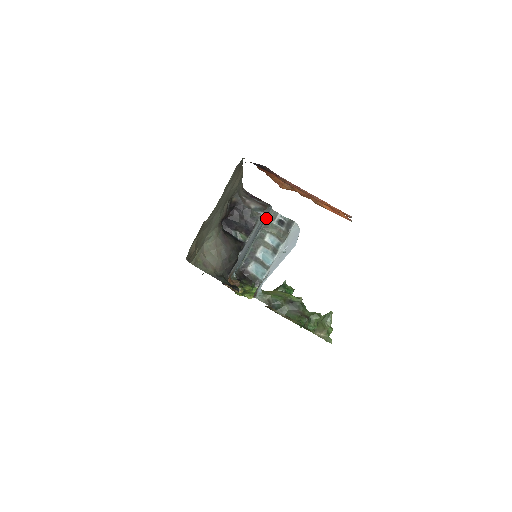
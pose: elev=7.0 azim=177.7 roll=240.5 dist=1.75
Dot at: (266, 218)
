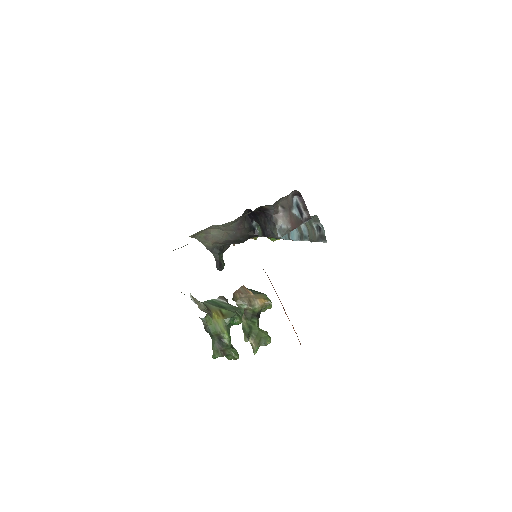
Dot at: occluded
